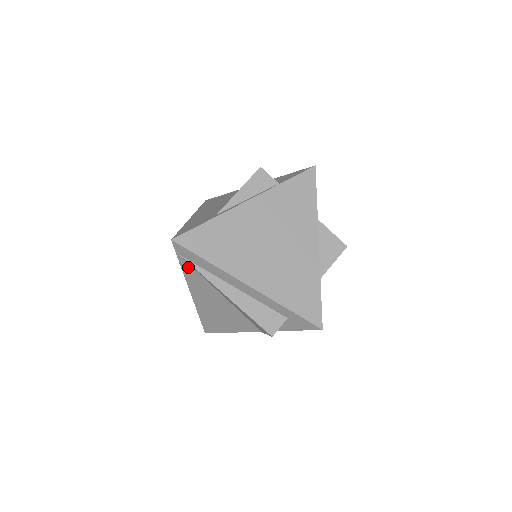
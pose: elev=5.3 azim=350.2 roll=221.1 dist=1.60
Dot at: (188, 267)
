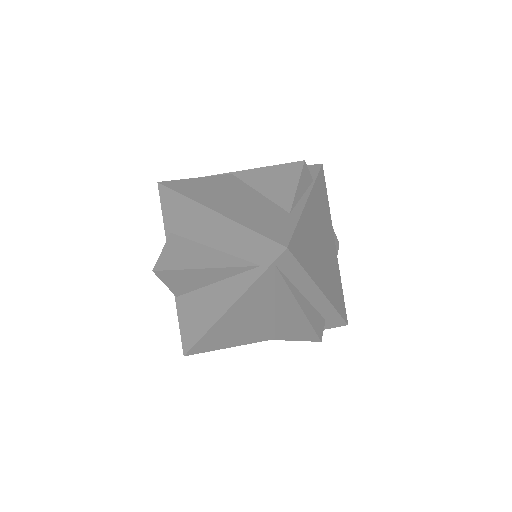
Dot at: (268, 279)
